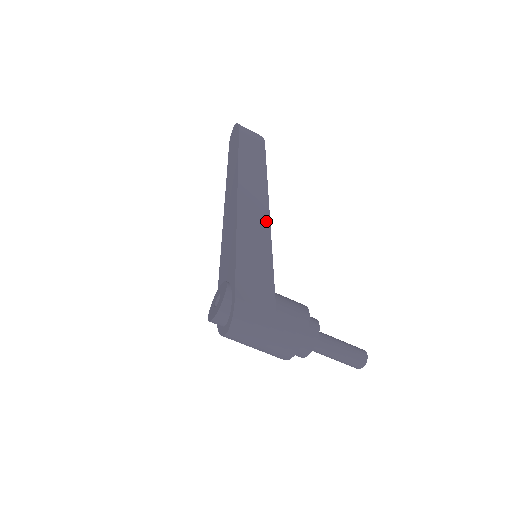
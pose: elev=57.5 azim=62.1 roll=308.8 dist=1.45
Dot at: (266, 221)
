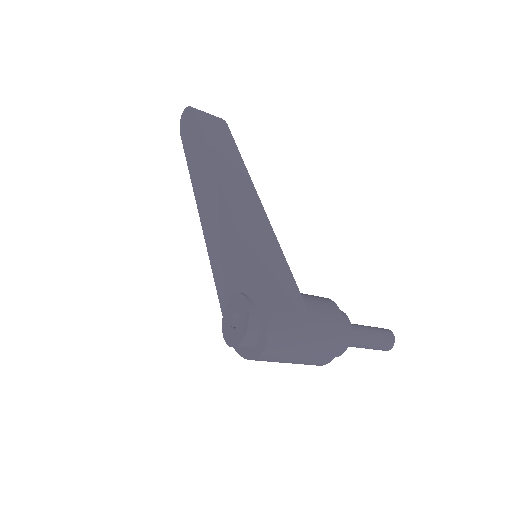
Dot at: (261, 212)
